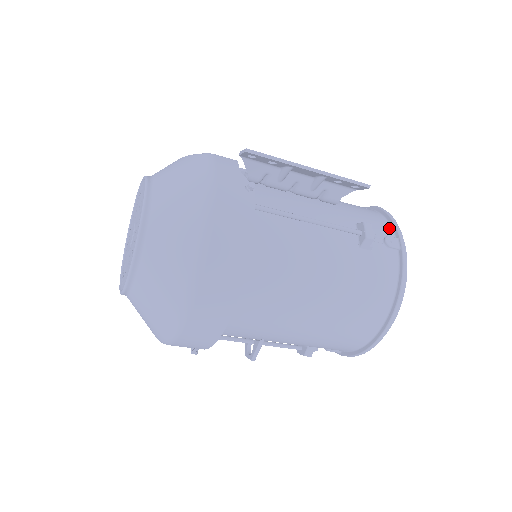
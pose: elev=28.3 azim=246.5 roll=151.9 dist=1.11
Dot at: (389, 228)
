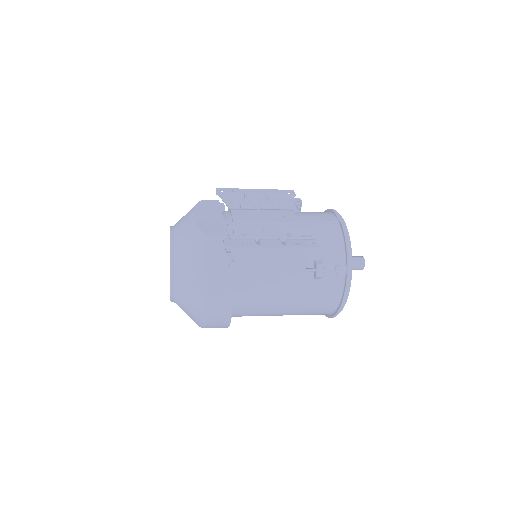
Dot at: (343, 255)
